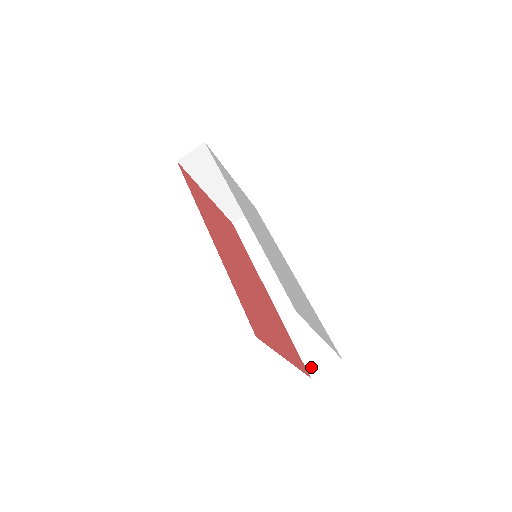
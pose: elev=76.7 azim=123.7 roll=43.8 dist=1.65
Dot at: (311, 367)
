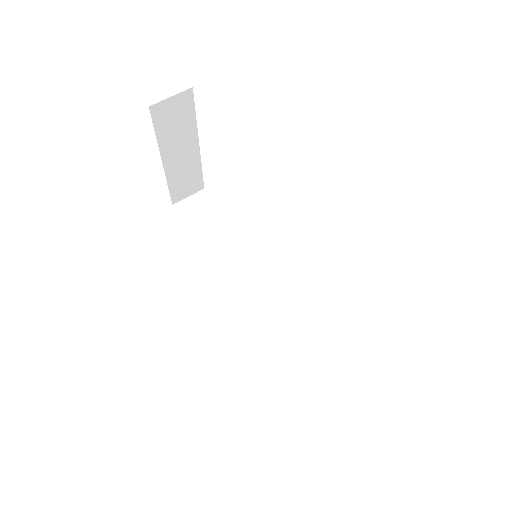
Dot at: (312, 396)
